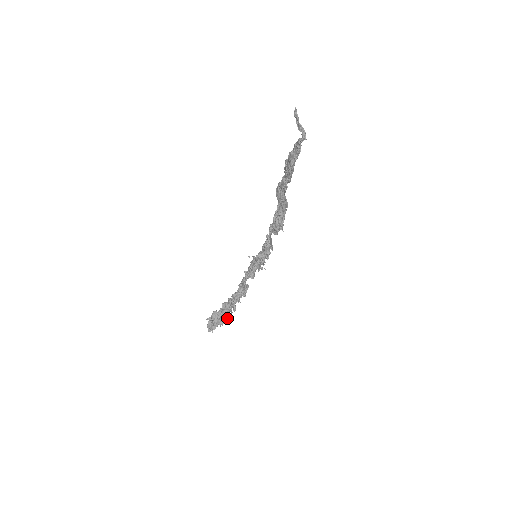
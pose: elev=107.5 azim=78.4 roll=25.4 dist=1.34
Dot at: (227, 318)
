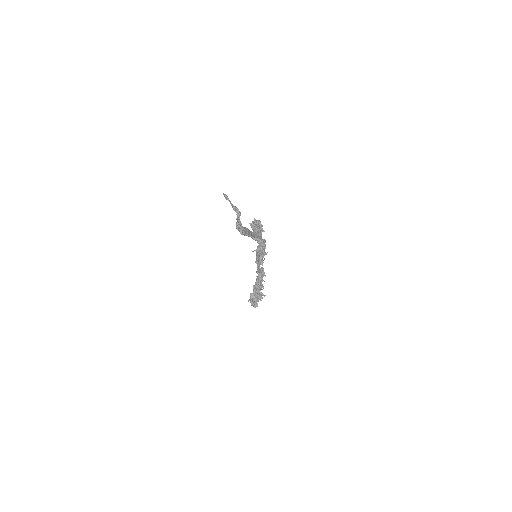
Dot at: (261, 294)
